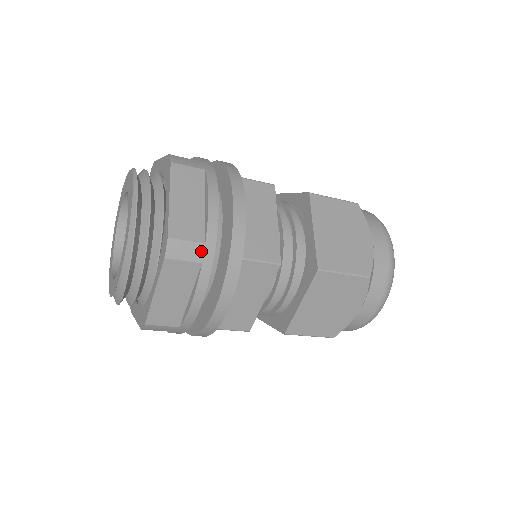
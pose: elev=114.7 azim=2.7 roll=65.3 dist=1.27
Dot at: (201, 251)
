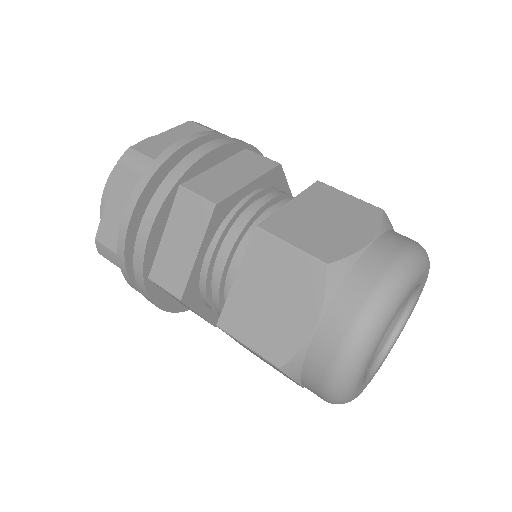
Dot at: (147, 165)
